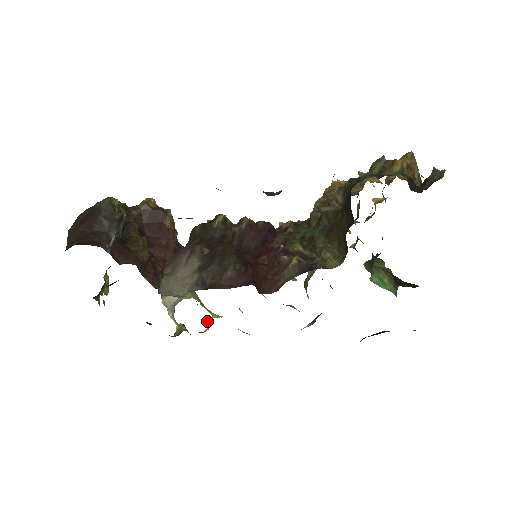
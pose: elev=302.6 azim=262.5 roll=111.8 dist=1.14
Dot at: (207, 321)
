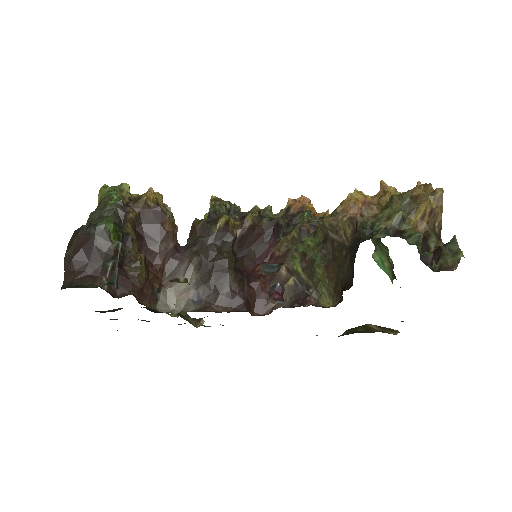
Dot at: occluded
